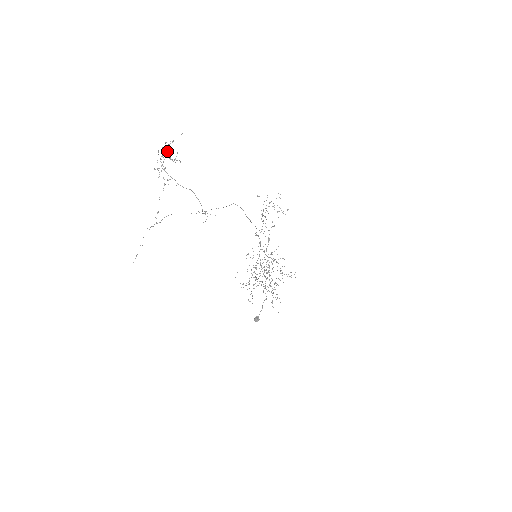
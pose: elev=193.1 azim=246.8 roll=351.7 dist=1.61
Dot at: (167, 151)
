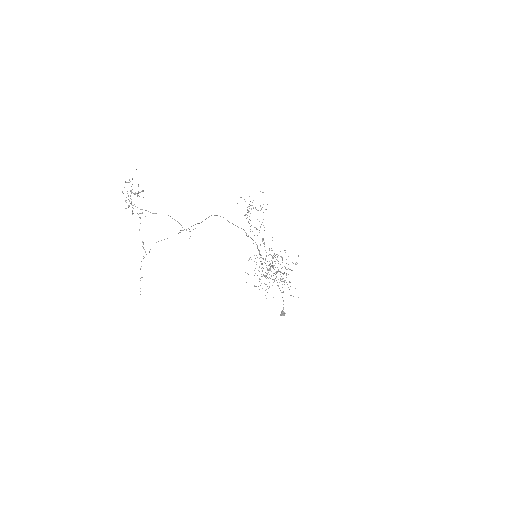
Dot at: occluded
